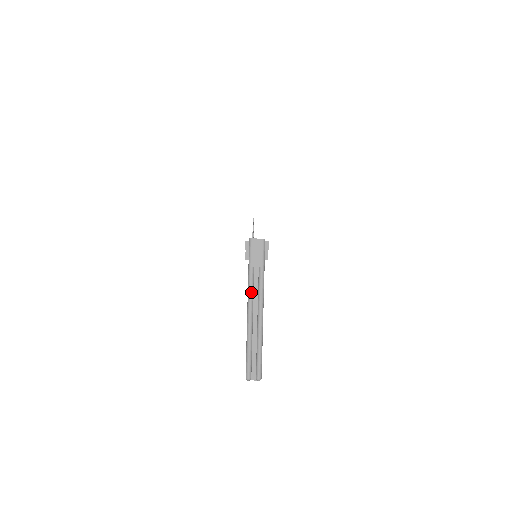
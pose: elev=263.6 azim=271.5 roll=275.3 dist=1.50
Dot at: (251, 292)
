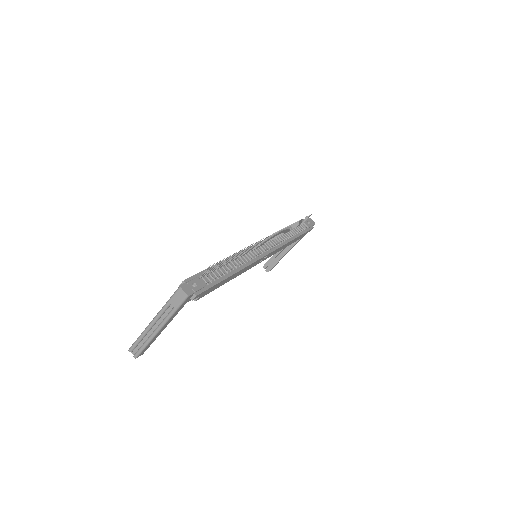
Dot at: (160, 314)
